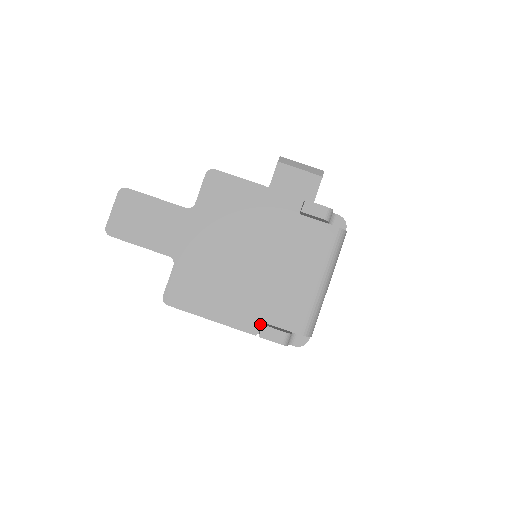
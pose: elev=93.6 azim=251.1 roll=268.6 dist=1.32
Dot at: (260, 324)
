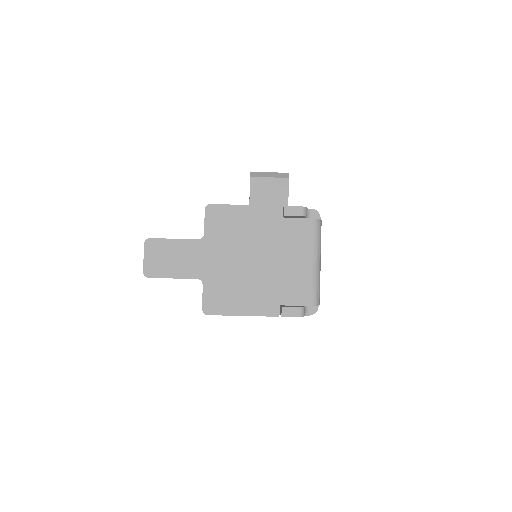
Dot at: occluded
